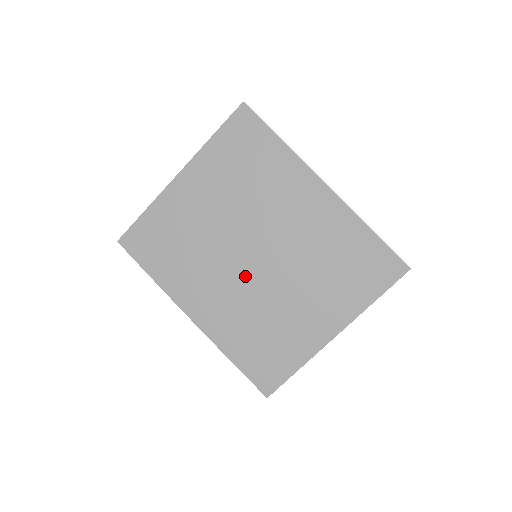
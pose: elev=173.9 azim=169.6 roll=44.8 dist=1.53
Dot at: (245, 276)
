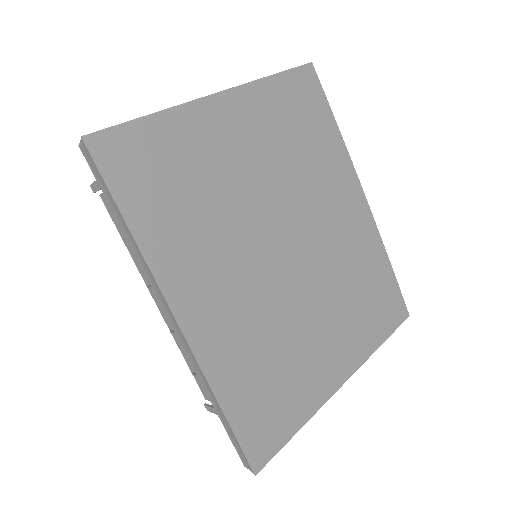
Dot at: (270, 274)
